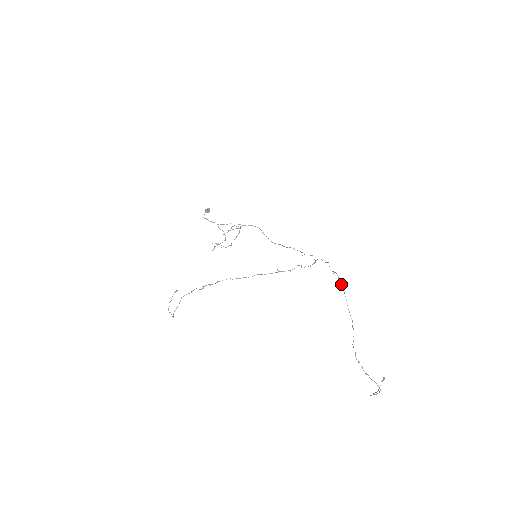
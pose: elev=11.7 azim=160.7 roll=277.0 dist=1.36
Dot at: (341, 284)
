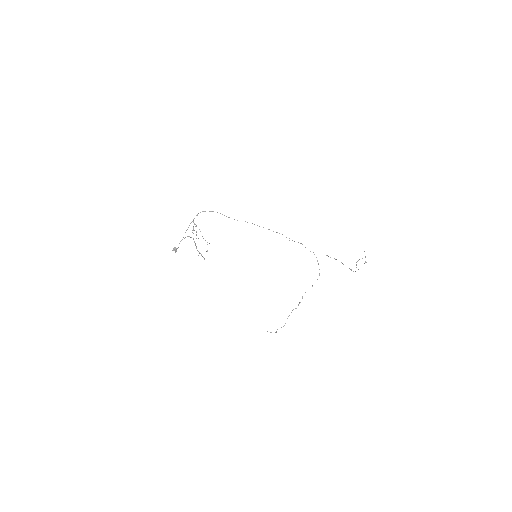
Dot at: occluded
